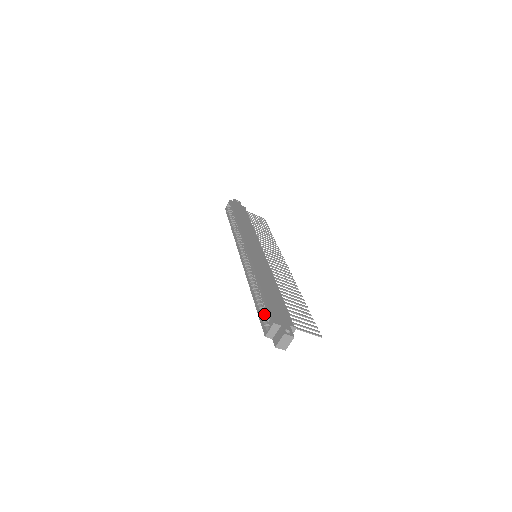
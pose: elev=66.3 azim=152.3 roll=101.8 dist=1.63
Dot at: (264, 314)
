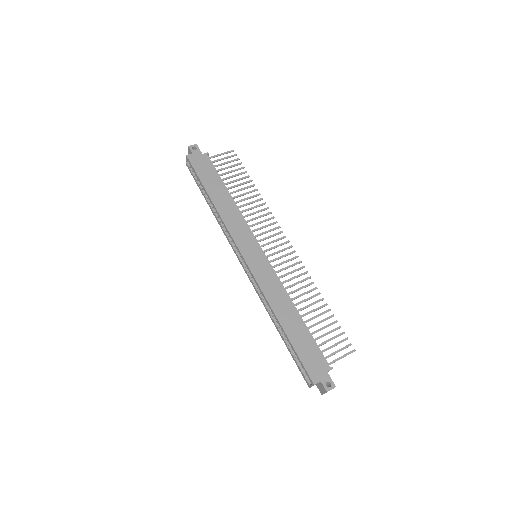
Dot at: (299, 362)
